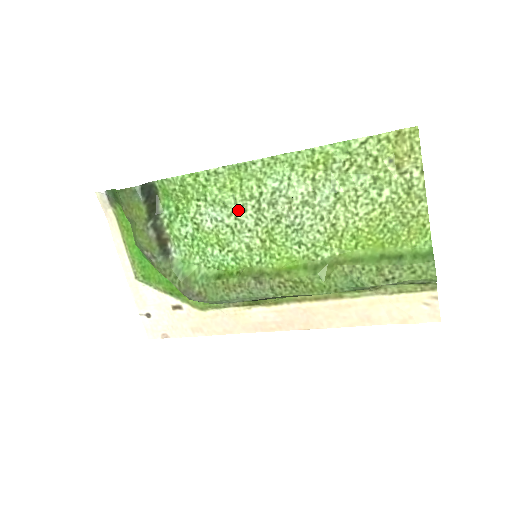
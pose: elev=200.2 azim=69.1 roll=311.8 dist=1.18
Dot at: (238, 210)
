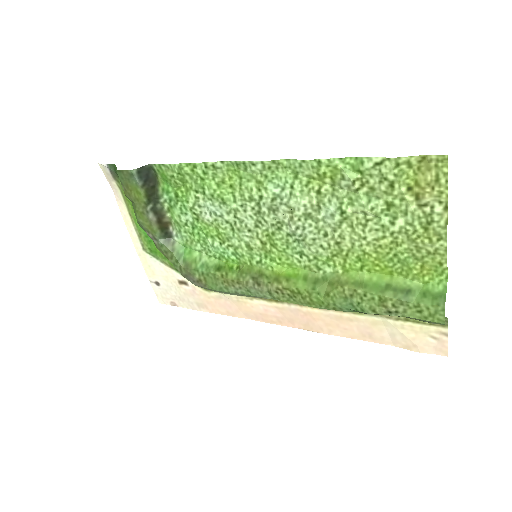
Dot at: (237, 209)
